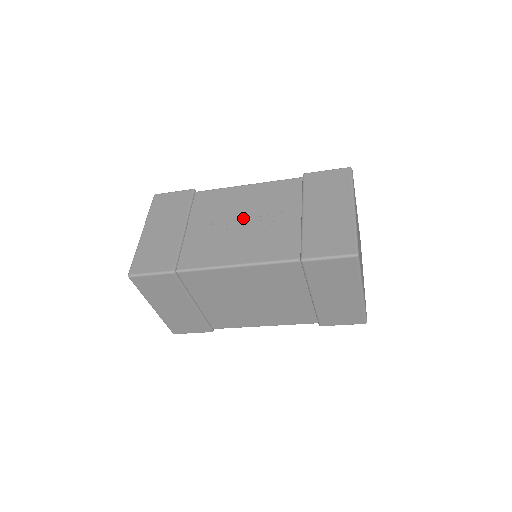
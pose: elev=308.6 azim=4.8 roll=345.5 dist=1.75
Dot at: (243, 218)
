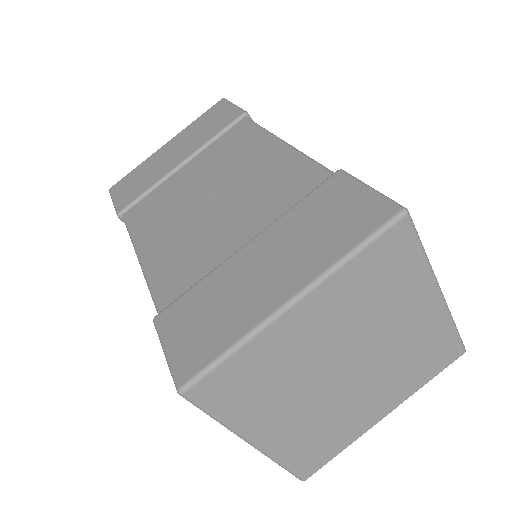
Dot at: (215, 193)
